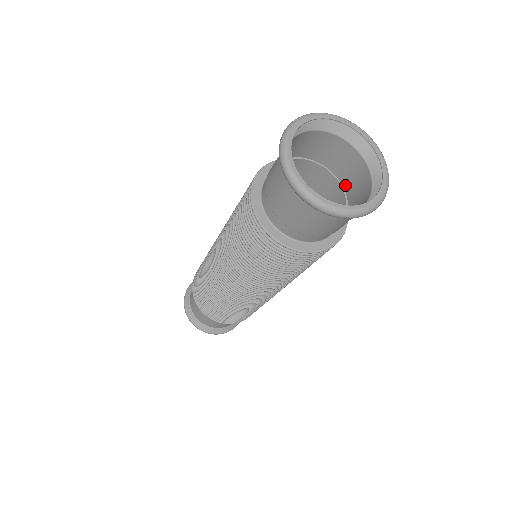
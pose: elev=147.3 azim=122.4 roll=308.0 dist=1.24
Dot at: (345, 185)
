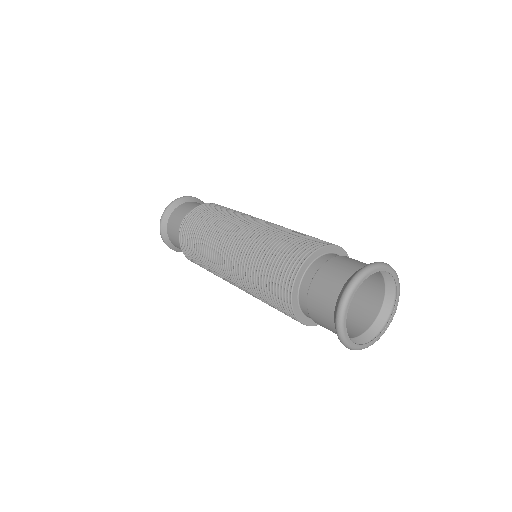
Dot at: occluded
